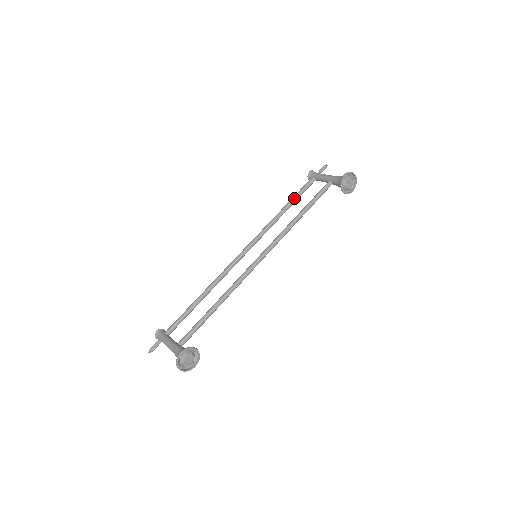
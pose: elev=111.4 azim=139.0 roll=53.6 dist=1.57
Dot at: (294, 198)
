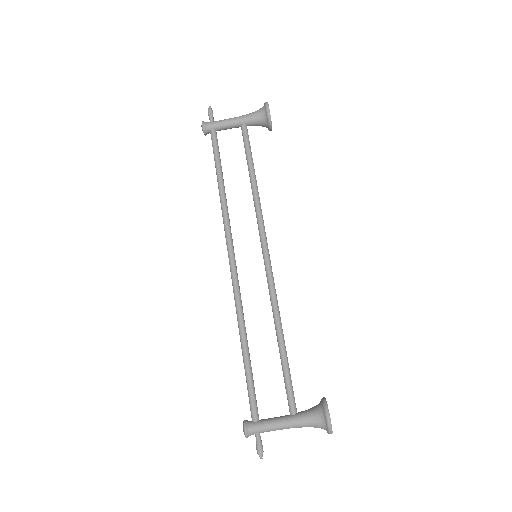
Dot at: (219, 165)
